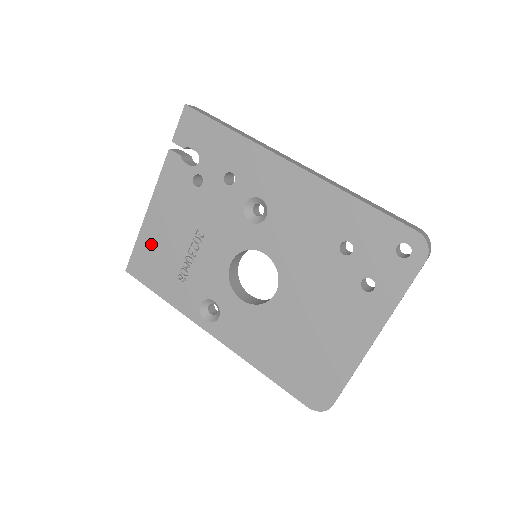
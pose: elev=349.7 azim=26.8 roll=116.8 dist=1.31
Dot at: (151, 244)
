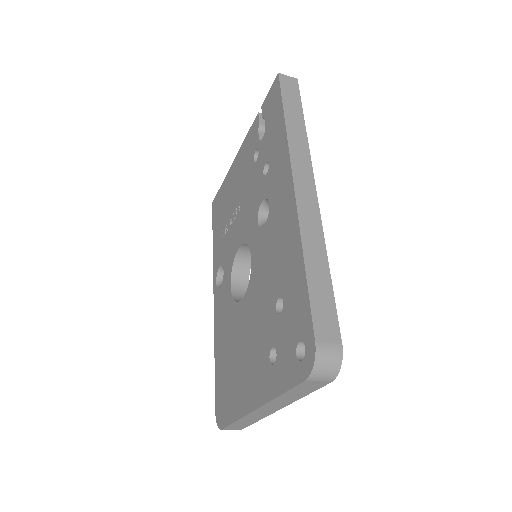
Dot at: (225, 192)
